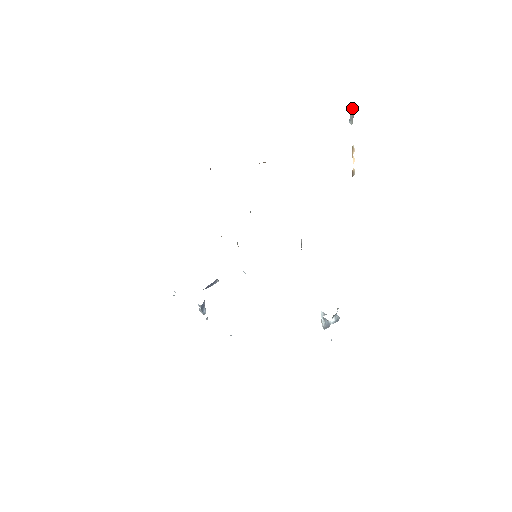
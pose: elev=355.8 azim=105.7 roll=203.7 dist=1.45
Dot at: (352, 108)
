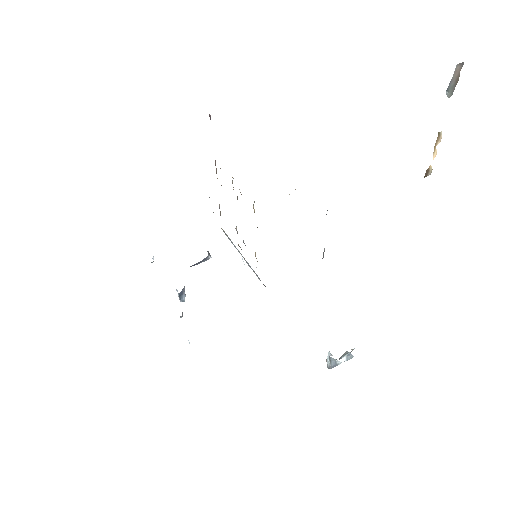
Dot at: (458, 70)
